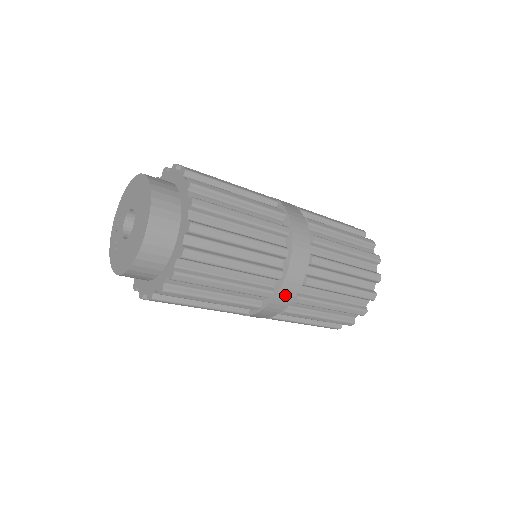
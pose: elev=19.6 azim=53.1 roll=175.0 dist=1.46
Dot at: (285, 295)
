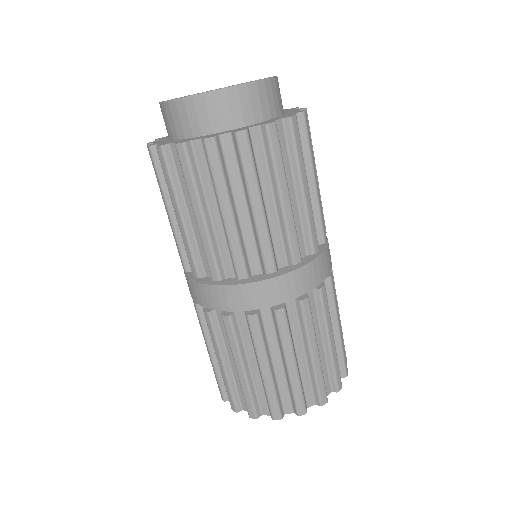
Dot at: (329, 255)
